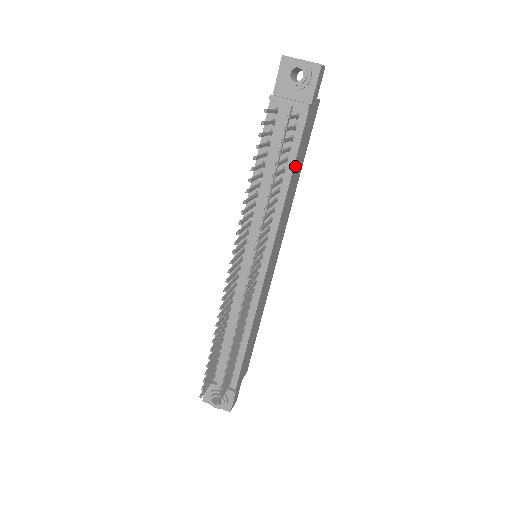
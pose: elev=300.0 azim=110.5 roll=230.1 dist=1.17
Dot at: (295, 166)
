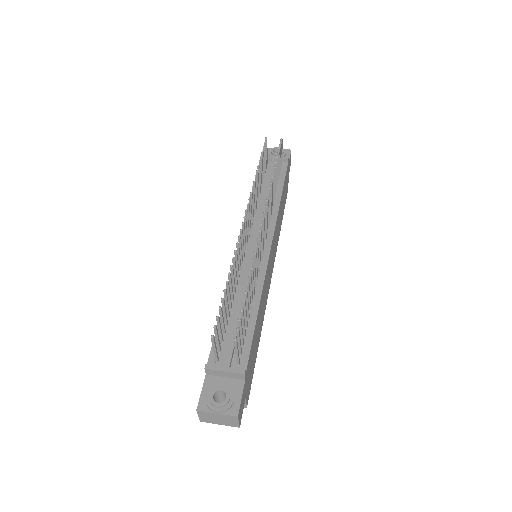
Dot at: (283, 192)
